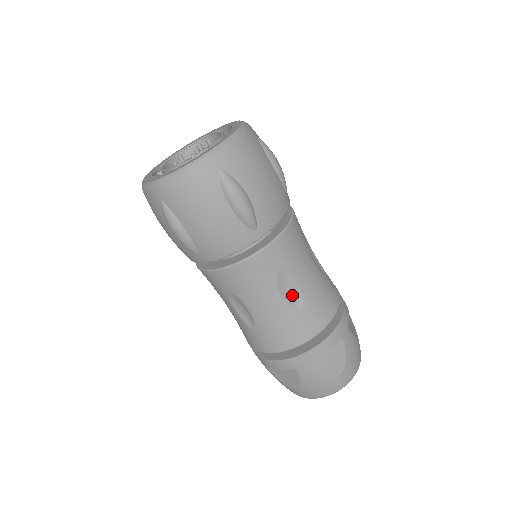
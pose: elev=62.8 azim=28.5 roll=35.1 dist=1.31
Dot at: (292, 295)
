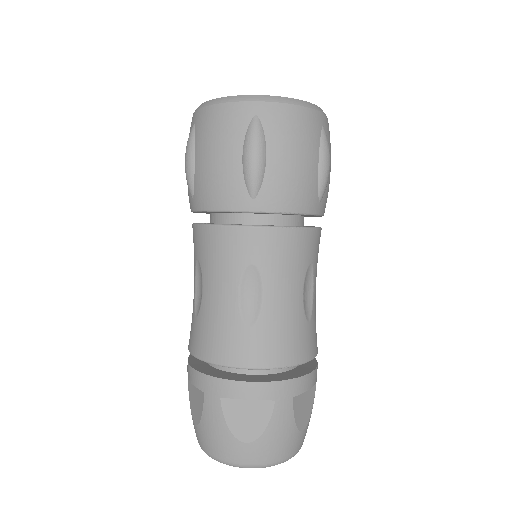
Dot at: (307, 299)
